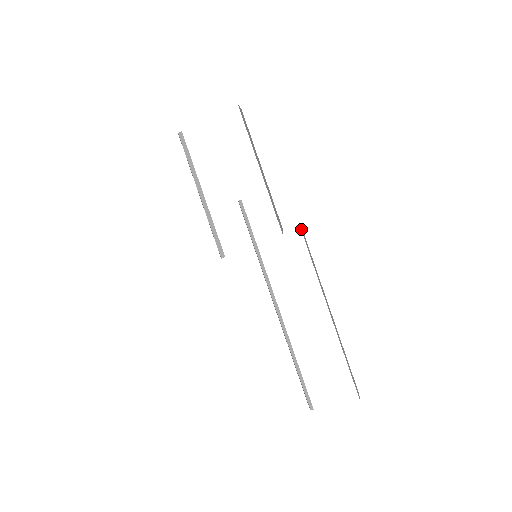
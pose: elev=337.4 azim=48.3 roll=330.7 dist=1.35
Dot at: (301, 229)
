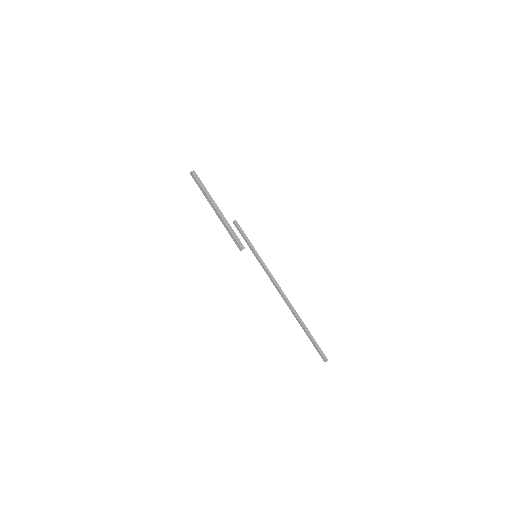
Dot at: occluded
